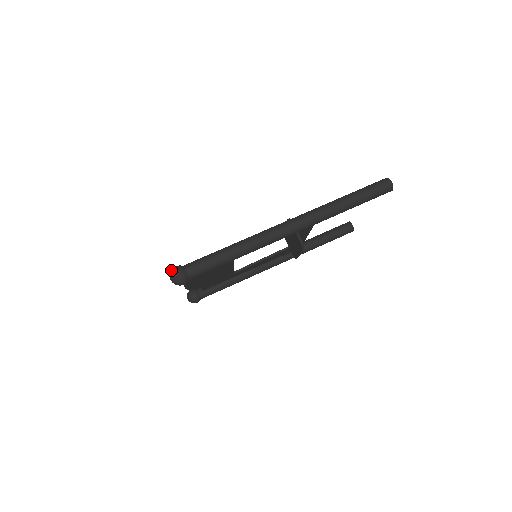
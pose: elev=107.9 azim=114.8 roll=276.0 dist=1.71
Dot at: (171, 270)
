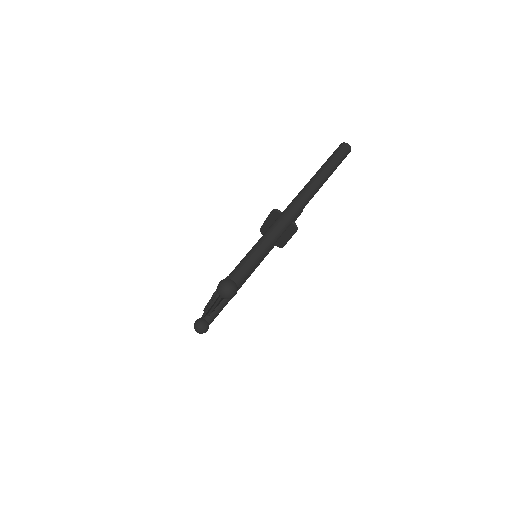
Dot at: (219, 286)
